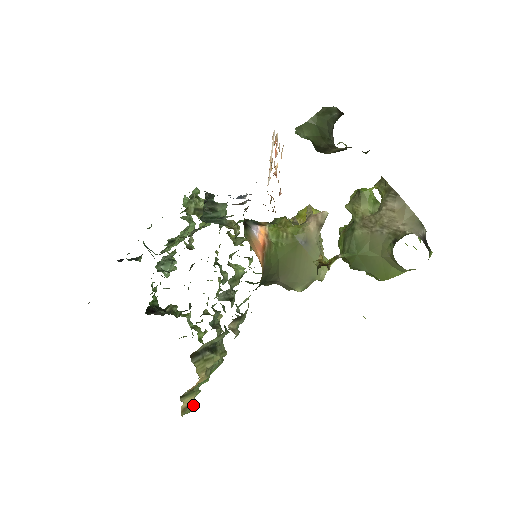
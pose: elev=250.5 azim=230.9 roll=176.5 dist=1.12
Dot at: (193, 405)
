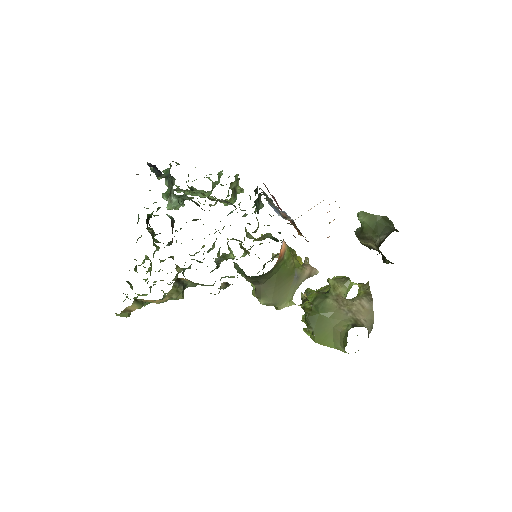
Dot at: (129, 313)
